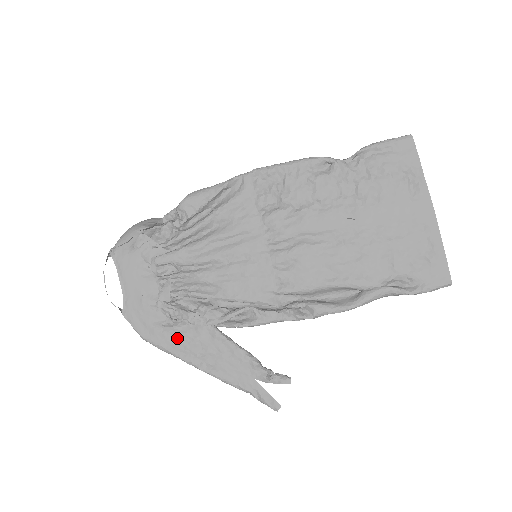
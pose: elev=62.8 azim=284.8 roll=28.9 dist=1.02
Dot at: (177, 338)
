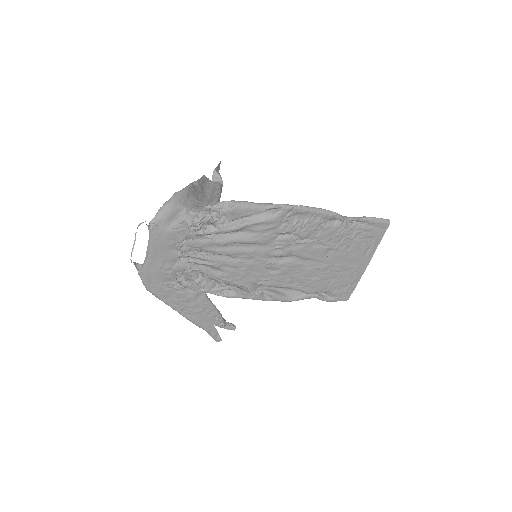
Dot at: (175, 295)
